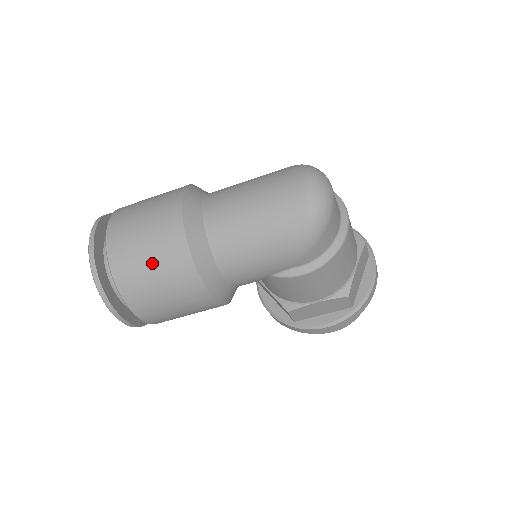
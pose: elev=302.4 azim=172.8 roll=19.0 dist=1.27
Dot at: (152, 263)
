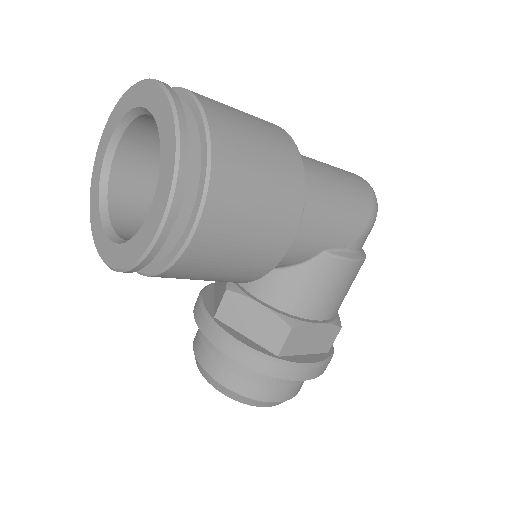
Dot at: (261, 144)
